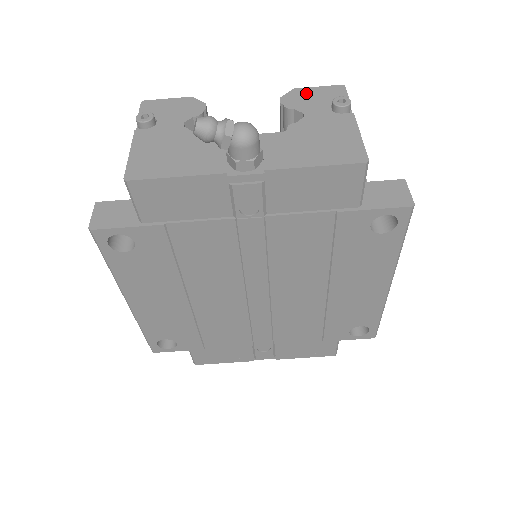
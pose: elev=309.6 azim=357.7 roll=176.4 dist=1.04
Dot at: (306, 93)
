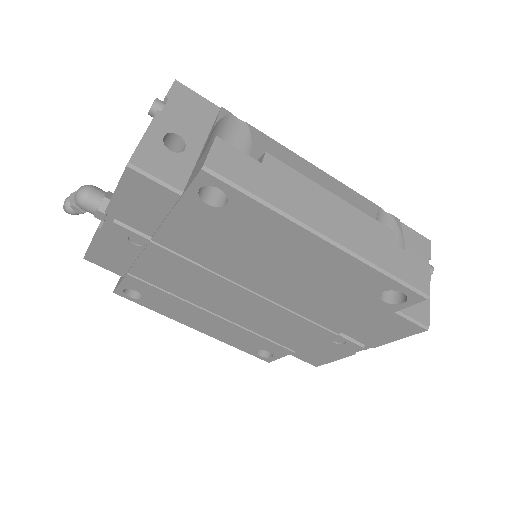
Dot at: occluded
